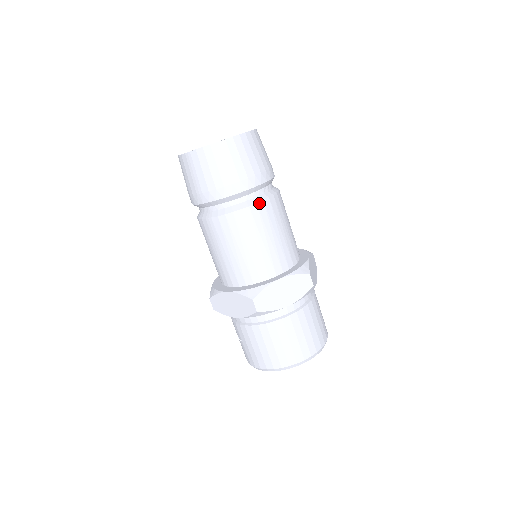
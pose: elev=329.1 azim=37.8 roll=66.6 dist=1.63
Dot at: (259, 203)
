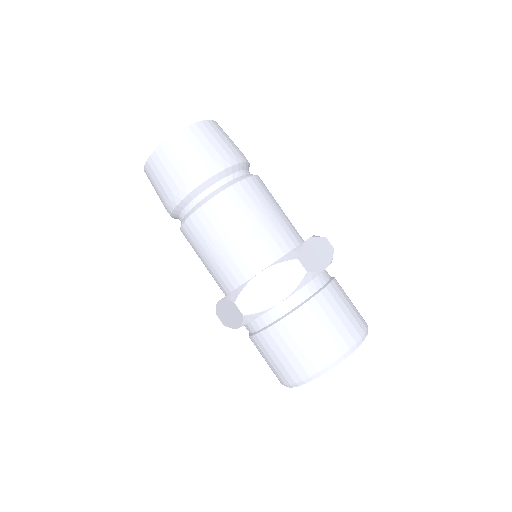
Dot at: (219, 194)
